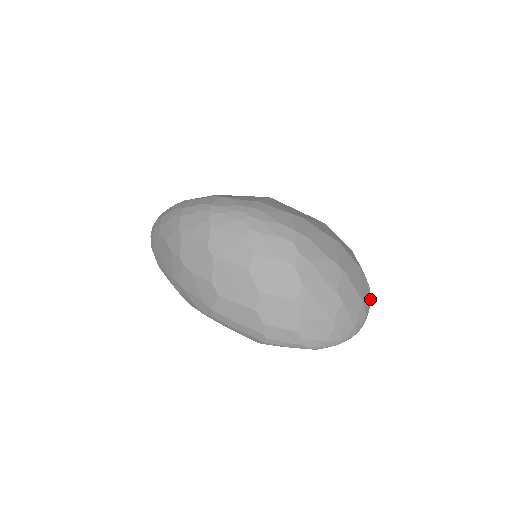
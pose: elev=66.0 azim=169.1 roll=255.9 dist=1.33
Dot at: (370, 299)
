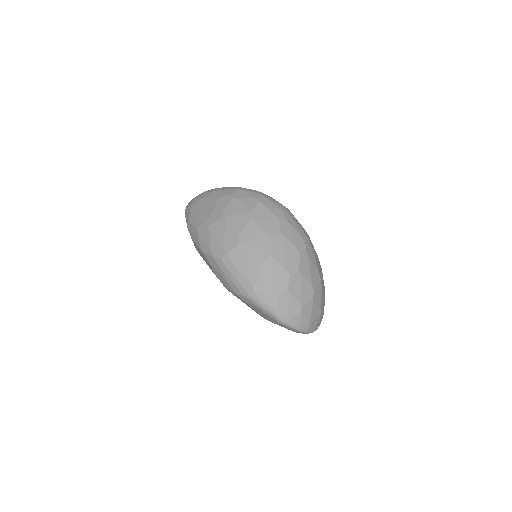
Dot at: occluded
